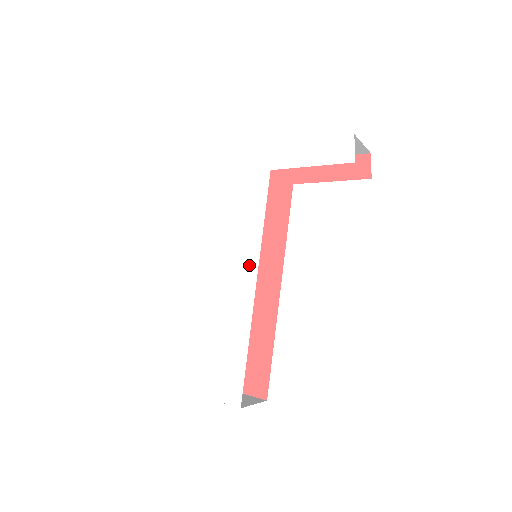
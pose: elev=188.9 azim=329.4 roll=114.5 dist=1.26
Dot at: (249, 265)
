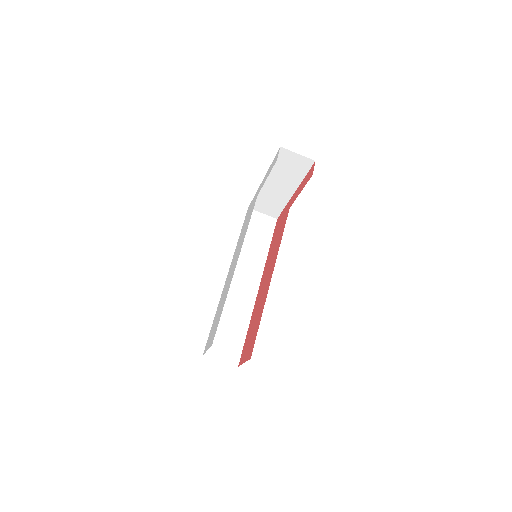
Dot at: (238, 254)
